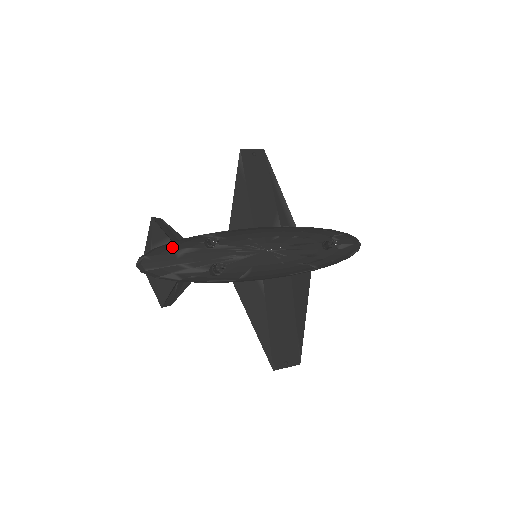
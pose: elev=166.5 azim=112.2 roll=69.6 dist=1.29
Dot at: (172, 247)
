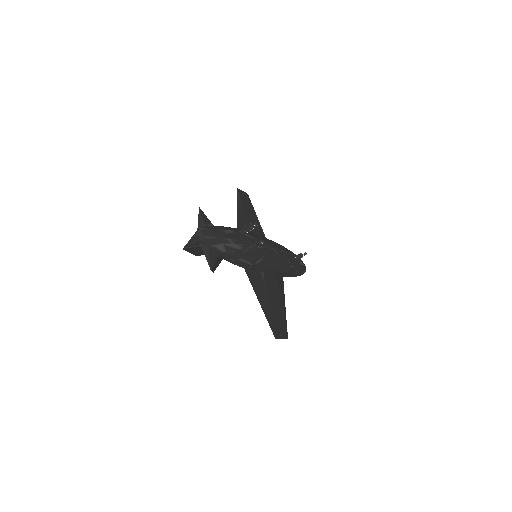
Dot at: (220, 227)
